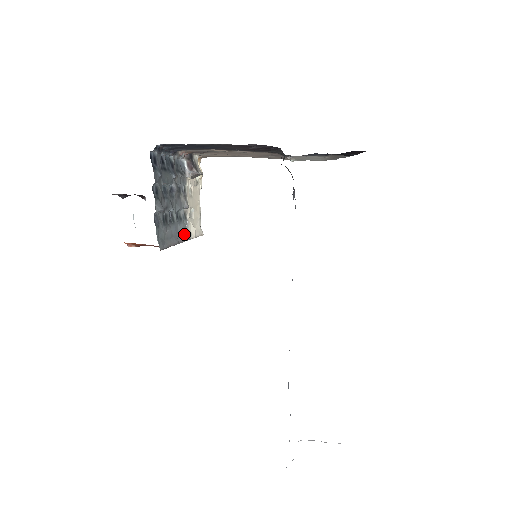
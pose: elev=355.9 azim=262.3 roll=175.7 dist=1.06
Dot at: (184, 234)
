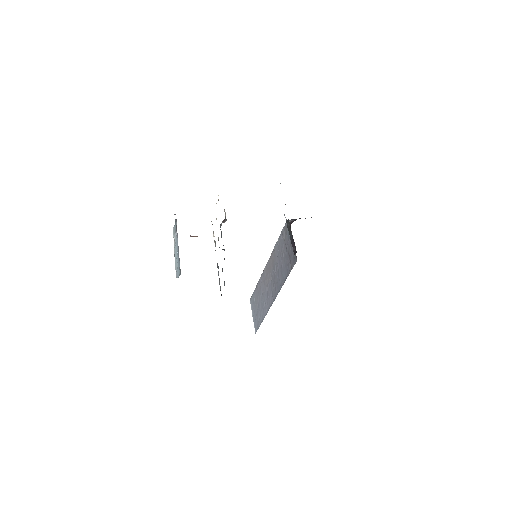
Dot at: occluded
